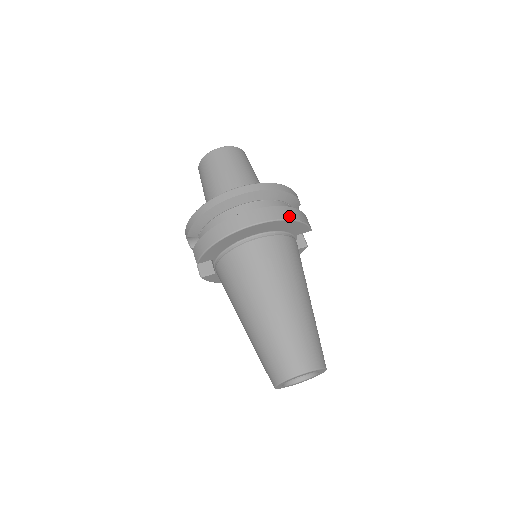
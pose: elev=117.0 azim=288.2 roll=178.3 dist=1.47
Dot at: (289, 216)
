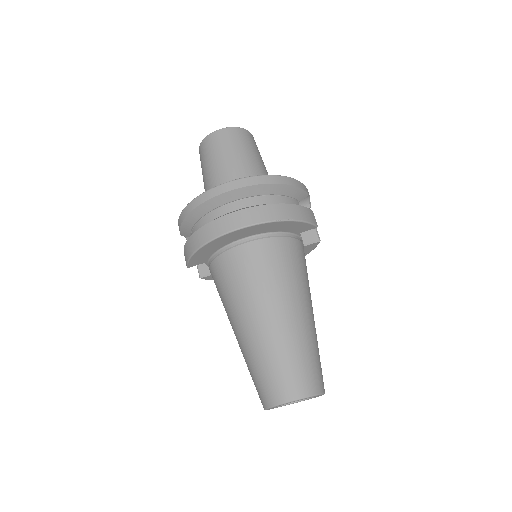
Dot at: (281, 216)
